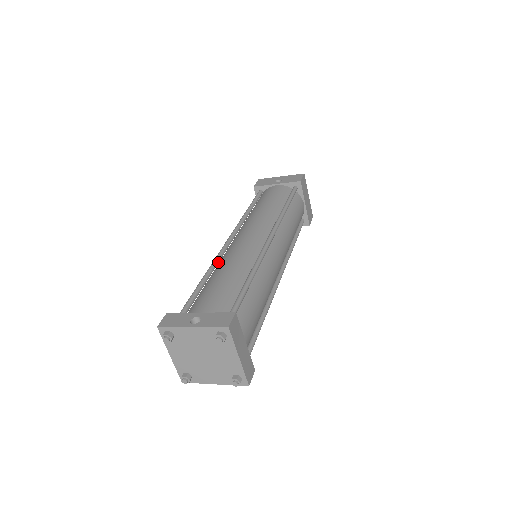
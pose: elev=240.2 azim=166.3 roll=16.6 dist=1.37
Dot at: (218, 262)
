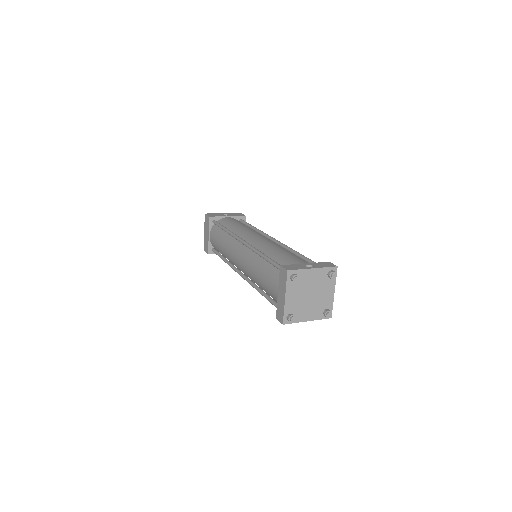
Dot at: occluded
